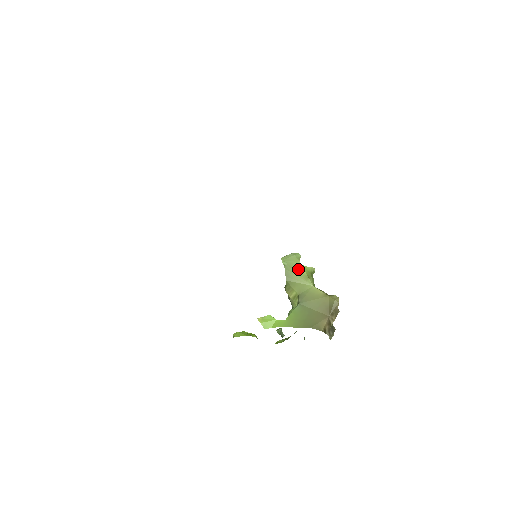
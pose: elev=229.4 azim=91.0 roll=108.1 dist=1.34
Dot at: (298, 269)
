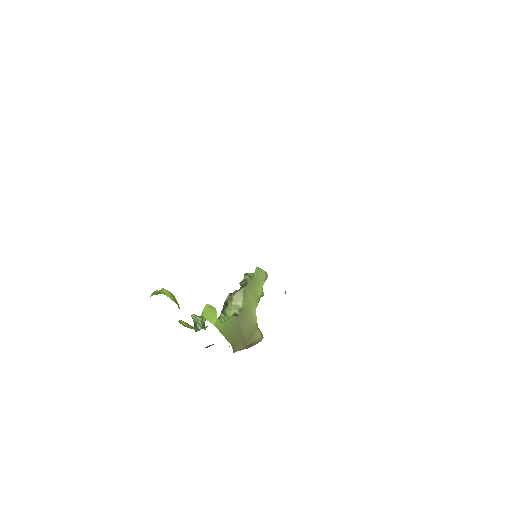
Dot at: (259, 288)
